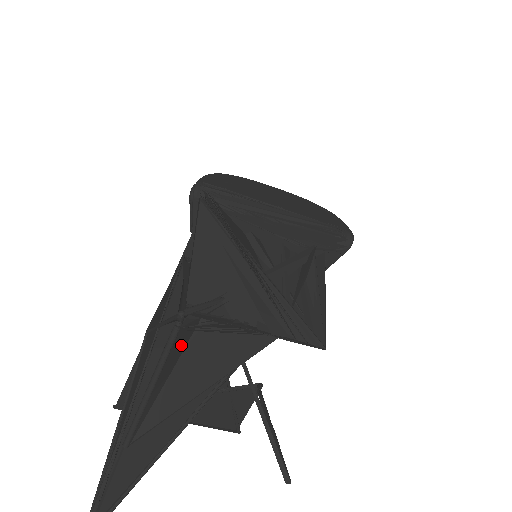
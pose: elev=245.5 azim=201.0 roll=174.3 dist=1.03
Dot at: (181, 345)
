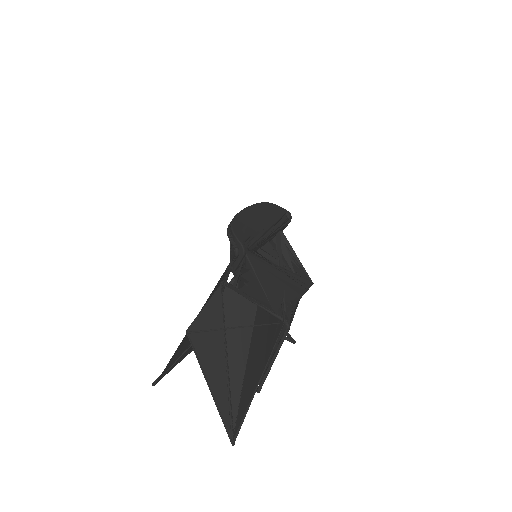
Dot at: occluded
